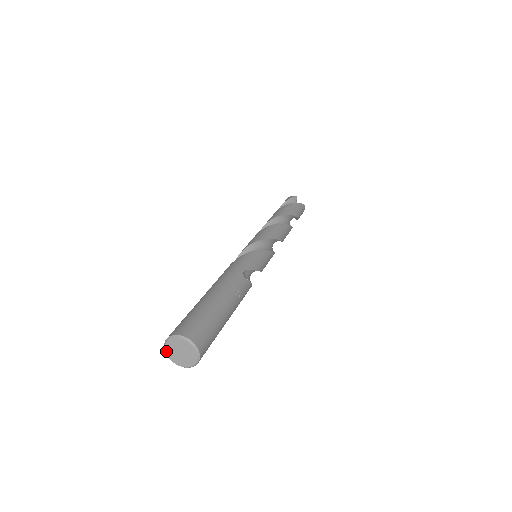
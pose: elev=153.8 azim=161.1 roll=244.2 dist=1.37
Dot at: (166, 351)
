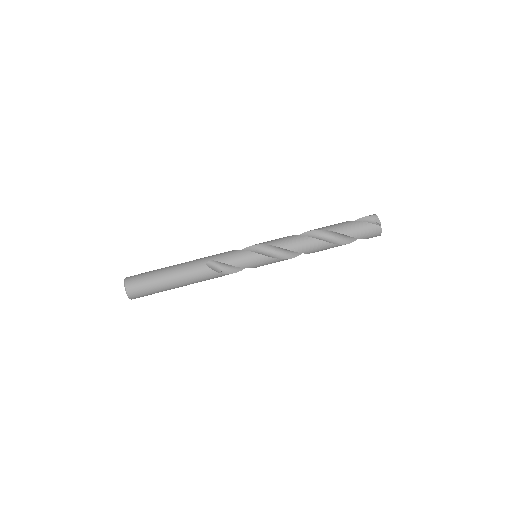
Dot at: occluded
